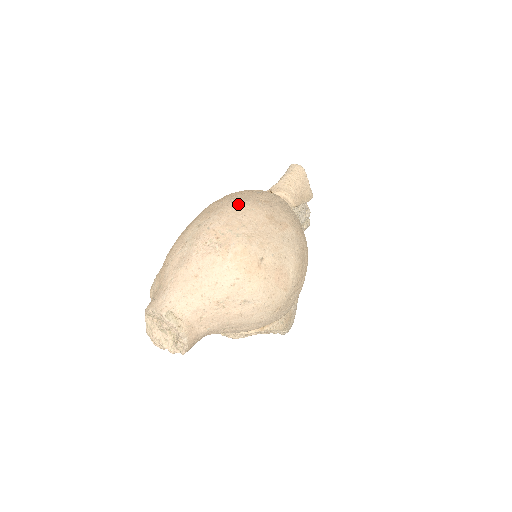
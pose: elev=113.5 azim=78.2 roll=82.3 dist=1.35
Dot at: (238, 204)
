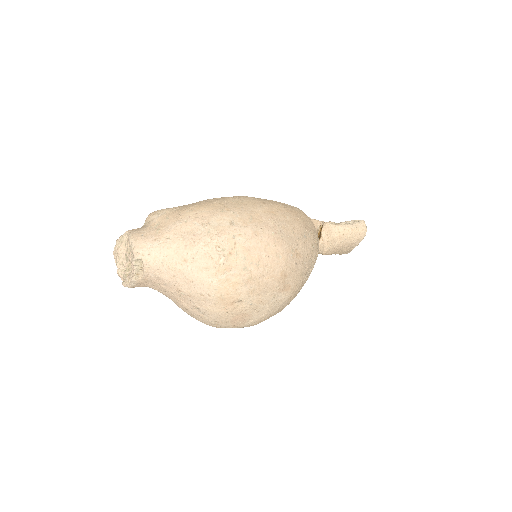
Dot at: (276, 239)
